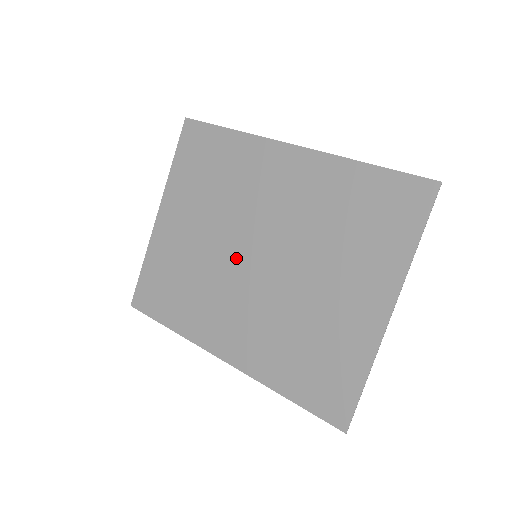
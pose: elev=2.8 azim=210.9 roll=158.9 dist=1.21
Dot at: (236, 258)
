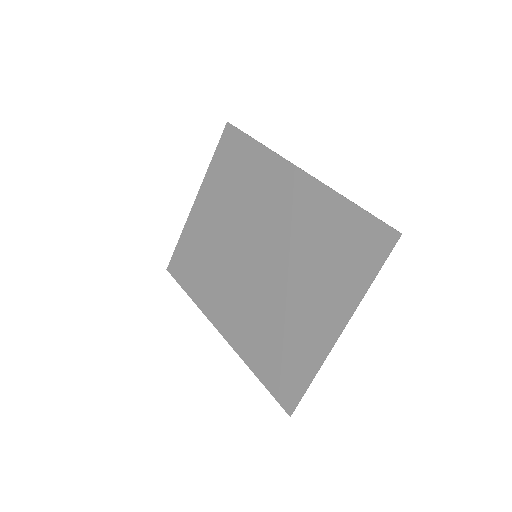
Dot at: (242, 253)
